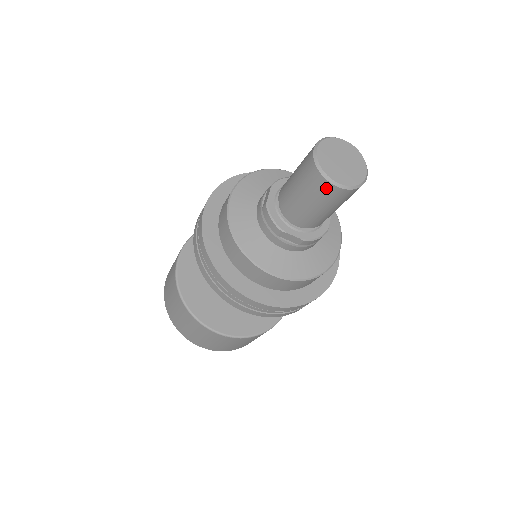
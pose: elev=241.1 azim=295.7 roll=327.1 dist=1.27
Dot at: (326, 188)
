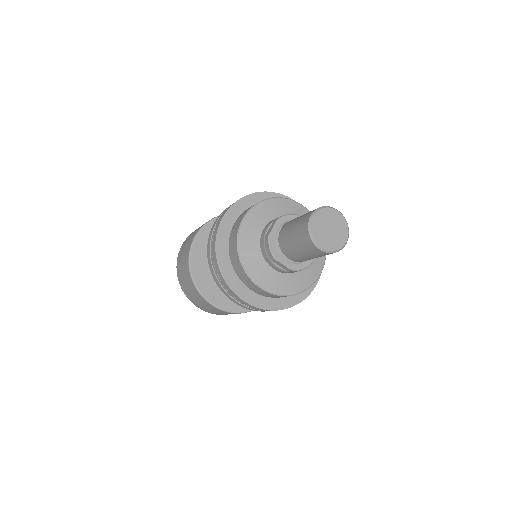
Dot at: (312, 247)
